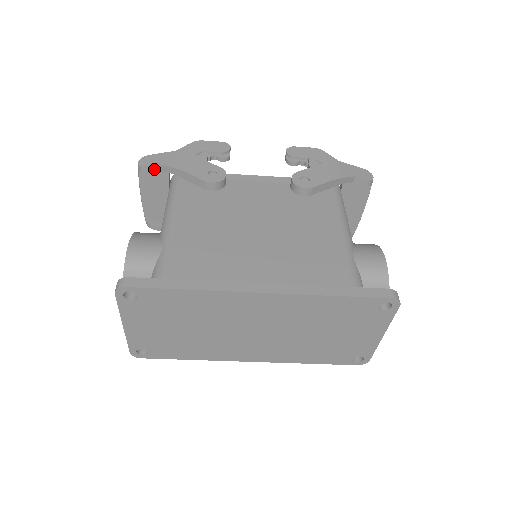
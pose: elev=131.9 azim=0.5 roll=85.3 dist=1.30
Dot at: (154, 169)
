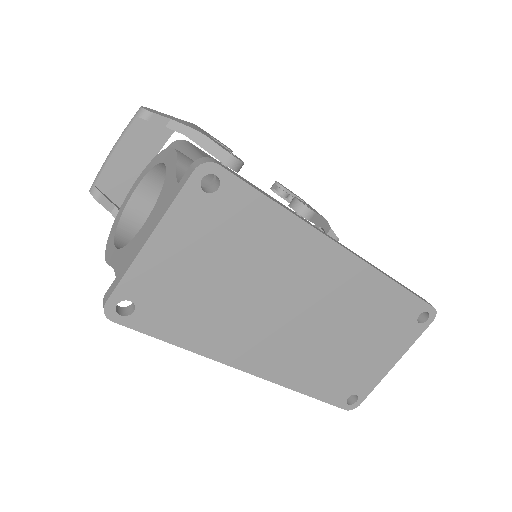
Dot at: (161, 122)
